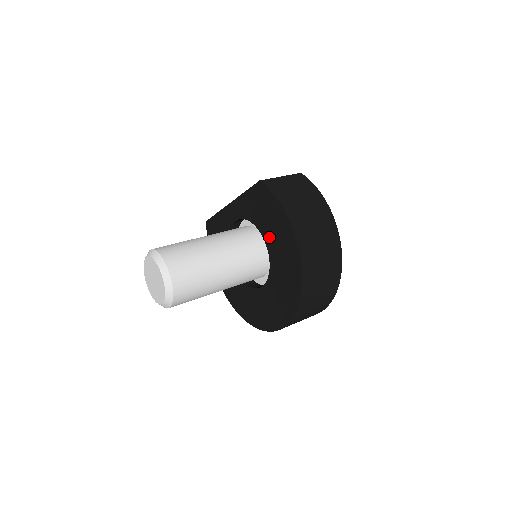
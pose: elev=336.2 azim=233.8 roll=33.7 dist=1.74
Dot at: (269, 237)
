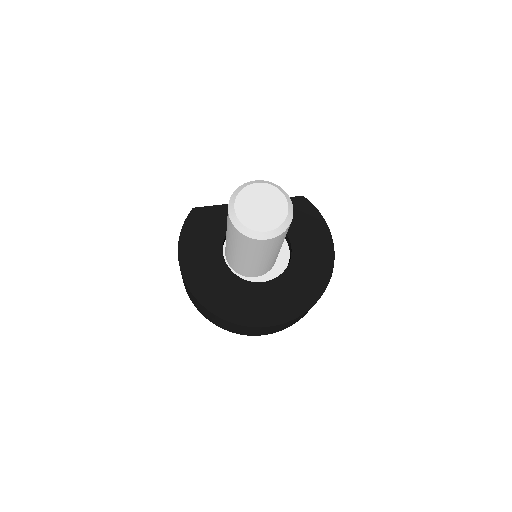
Dot at: (299, 239)
